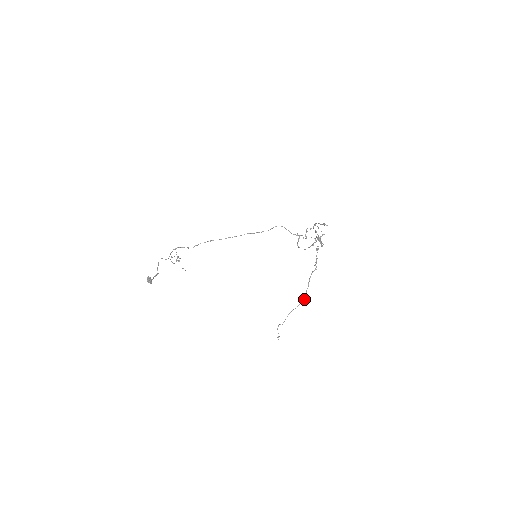
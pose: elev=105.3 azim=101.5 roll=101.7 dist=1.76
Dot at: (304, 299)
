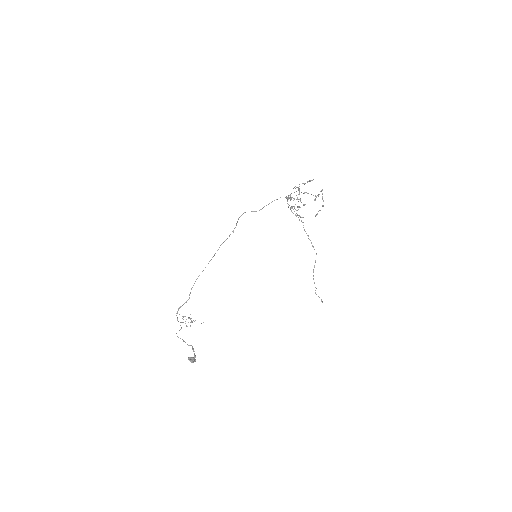
Dot at: (316, 254)
